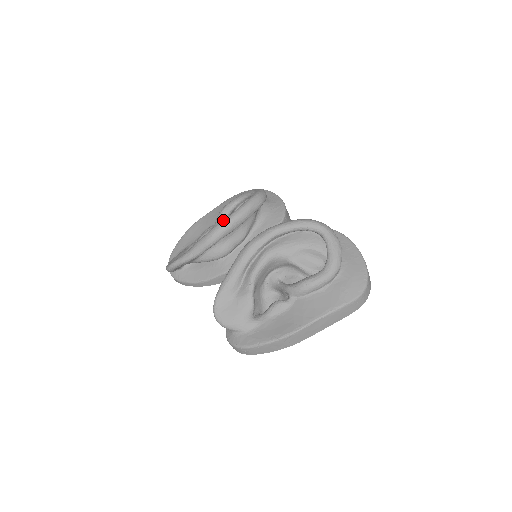
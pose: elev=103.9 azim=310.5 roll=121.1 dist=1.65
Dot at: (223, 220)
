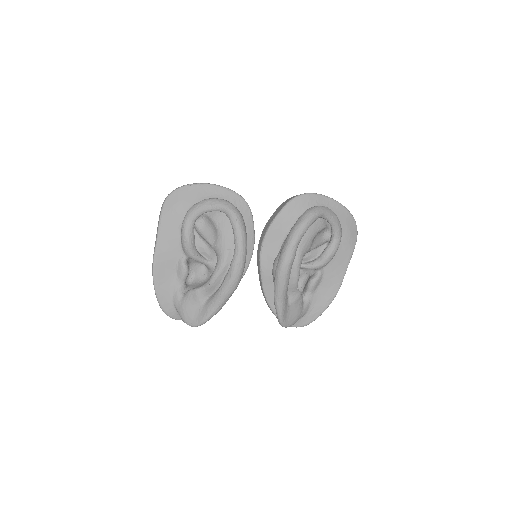
Dot at: (237, 264)
